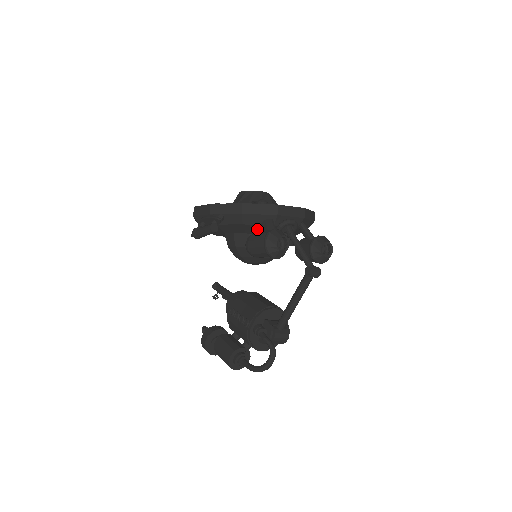
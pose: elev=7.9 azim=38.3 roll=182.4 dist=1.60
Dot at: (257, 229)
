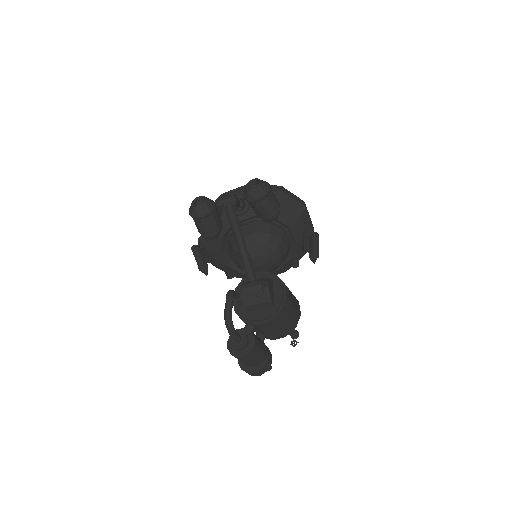
Dot at: (222, 225)
